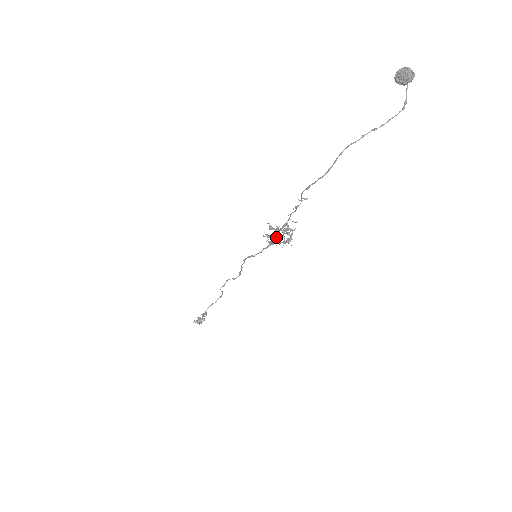
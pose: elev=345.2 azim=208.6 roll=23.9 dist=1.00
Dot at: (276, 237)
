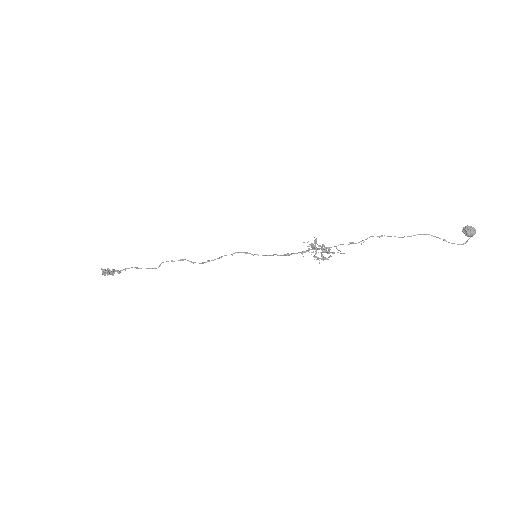
Dot at: occluded
